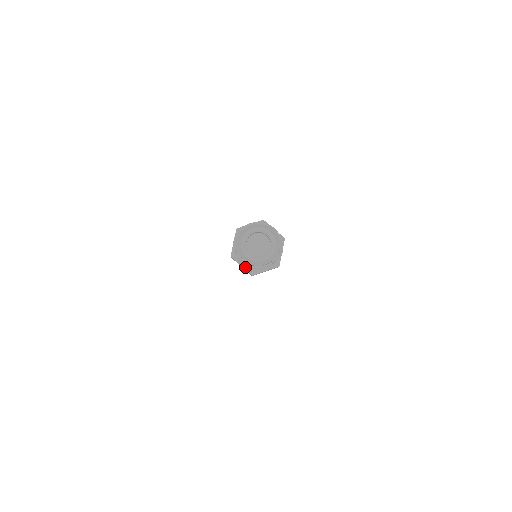
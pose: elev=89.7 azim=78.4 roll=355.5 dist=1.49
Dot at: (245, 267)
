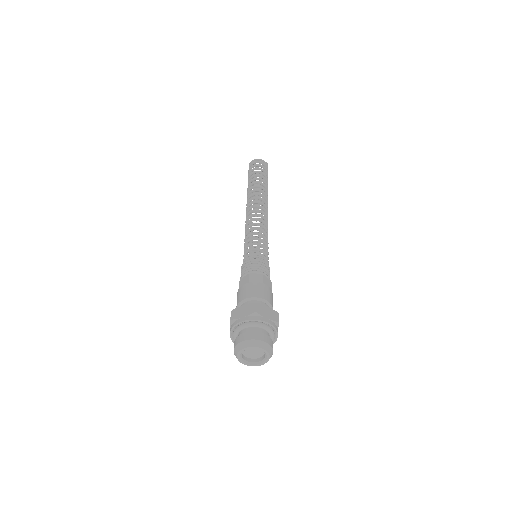
Dot at: occluded
